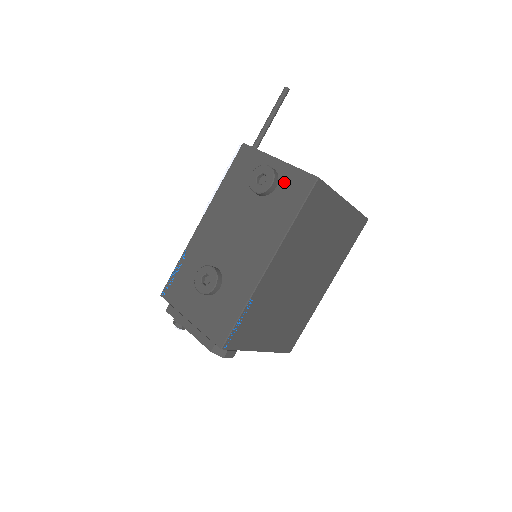
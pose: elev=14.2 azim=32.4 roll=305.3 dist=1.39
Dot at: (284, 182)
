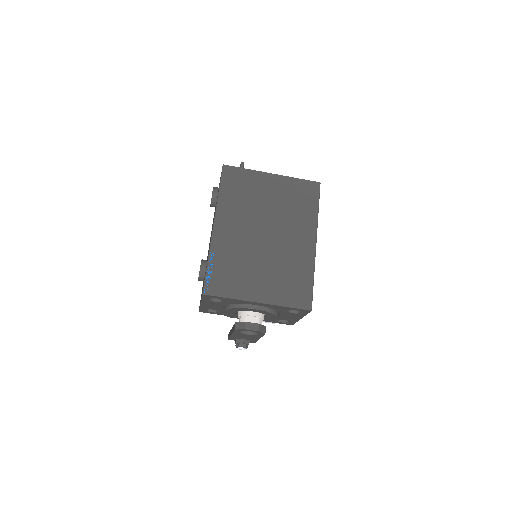
Dot at: occluded
